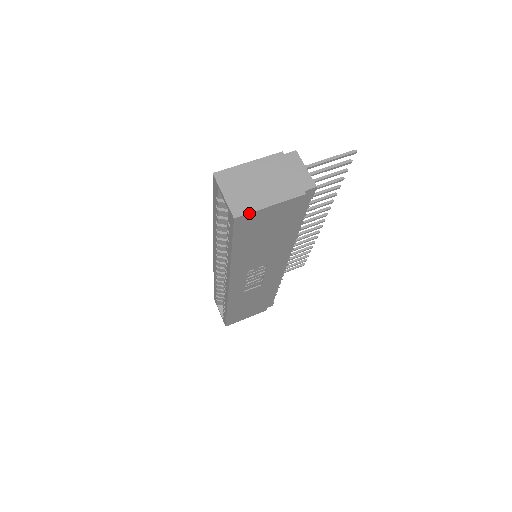
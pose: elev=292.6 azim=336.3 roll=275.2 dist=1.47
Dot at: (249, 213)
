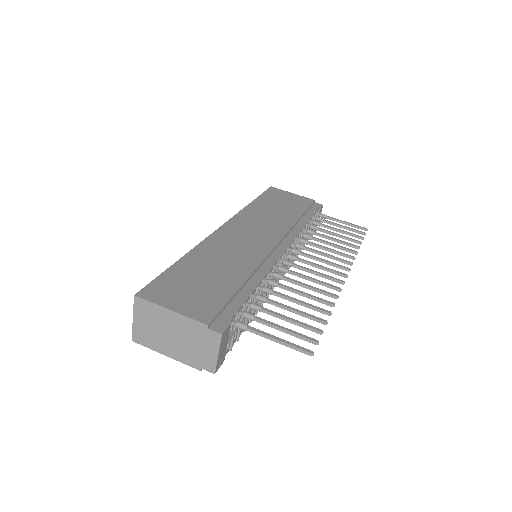
Dot at: (145, 346)
